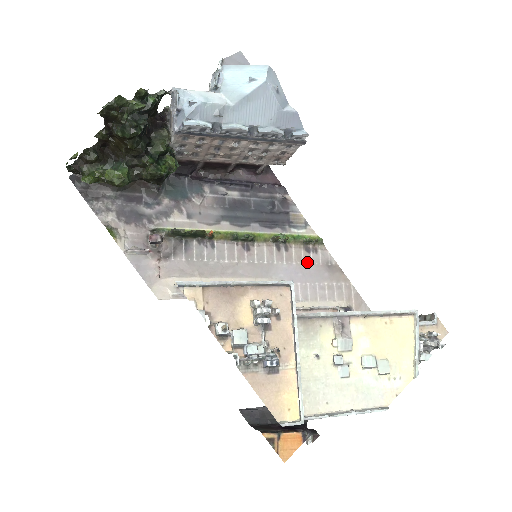
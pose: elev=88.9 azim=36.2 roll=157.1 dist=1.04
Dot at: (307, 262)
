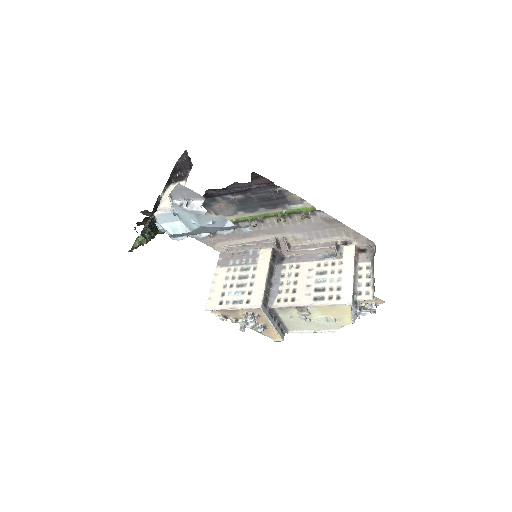
Dot at: (309, 221)
